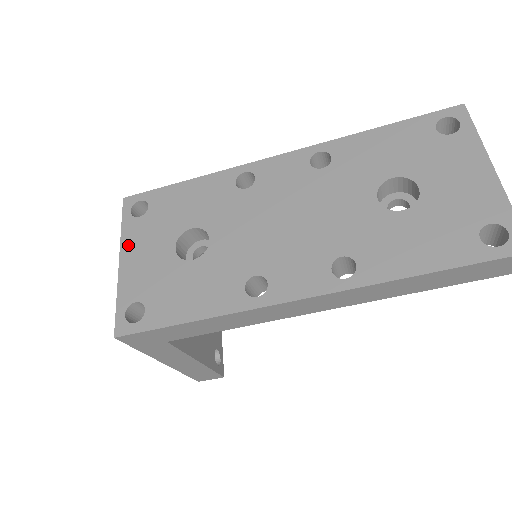
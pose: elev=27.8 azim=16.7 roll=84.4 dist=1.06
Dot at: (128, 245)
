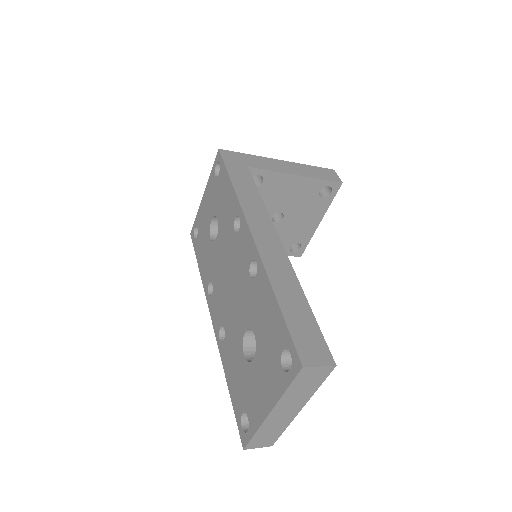
Dot at: (207, 189)
